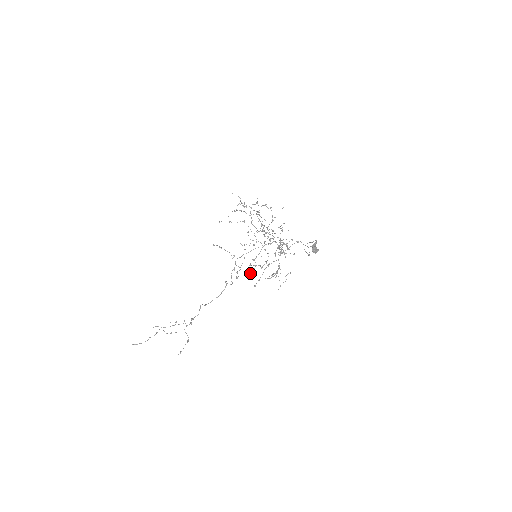
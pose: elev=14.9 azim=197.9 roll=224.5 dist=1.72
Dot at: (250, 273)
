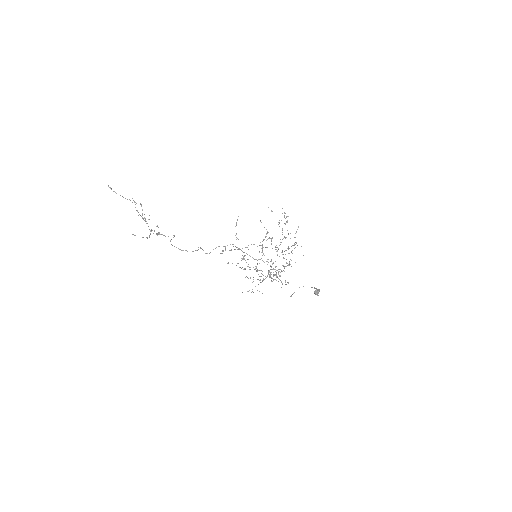
Dot at: occluded
